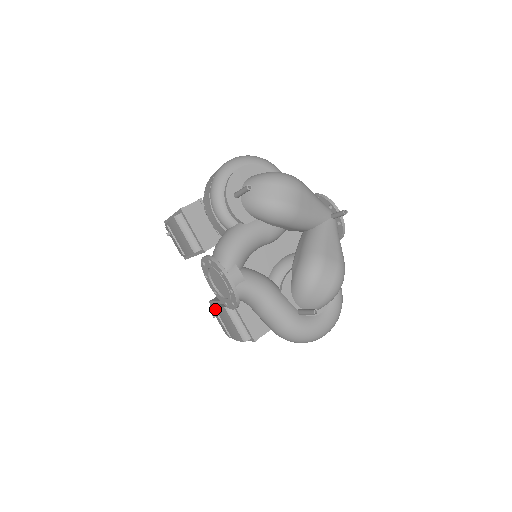
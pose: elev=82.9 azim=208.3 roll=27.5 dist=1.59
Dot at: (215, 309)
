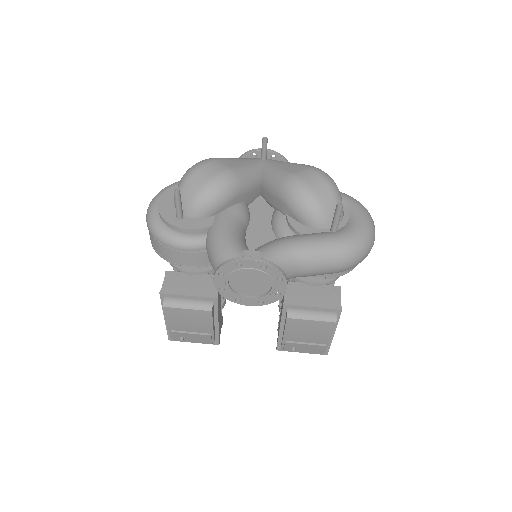
Dot at: (286, 341)
